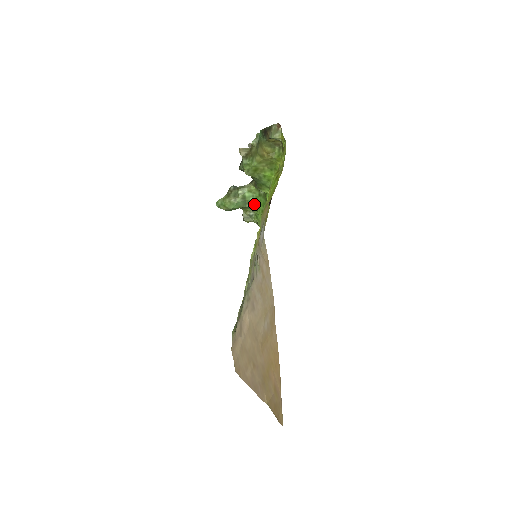
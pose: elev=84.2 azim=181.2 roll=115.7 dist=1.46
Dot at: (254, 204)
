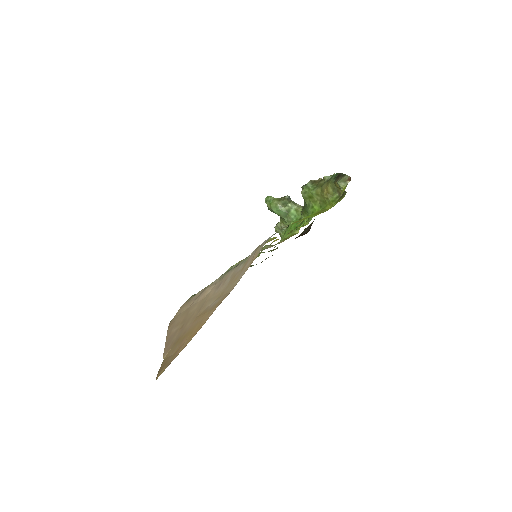
Dot at: (291, 222)
